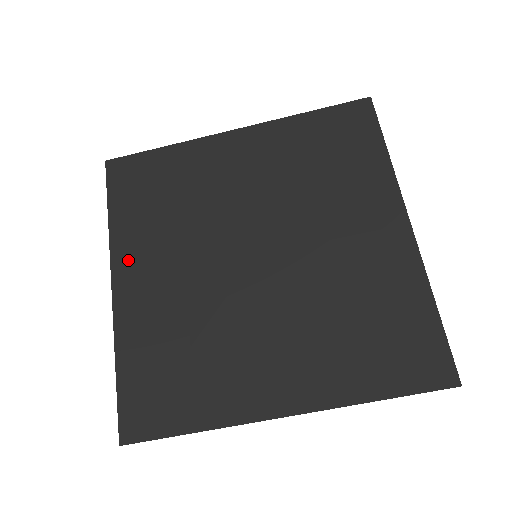
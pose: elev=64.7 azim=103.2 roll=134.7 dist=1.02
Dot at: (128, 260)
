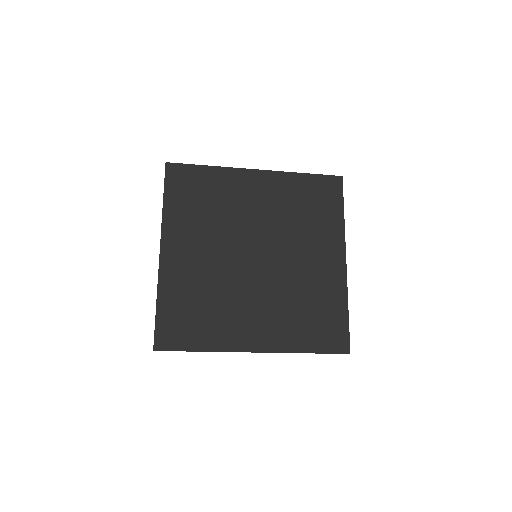
Dot at: (173, 237)
